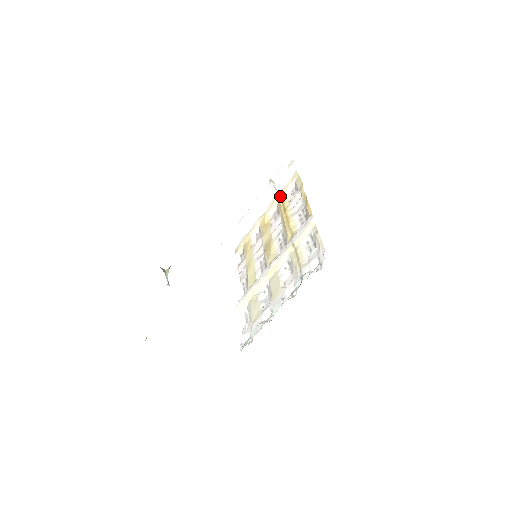
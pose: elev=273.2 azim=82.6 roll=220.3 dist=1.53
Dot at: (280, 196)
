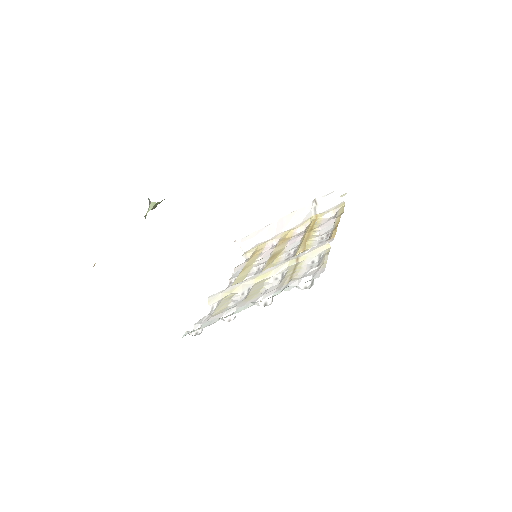
Dot at: (315, 218)
